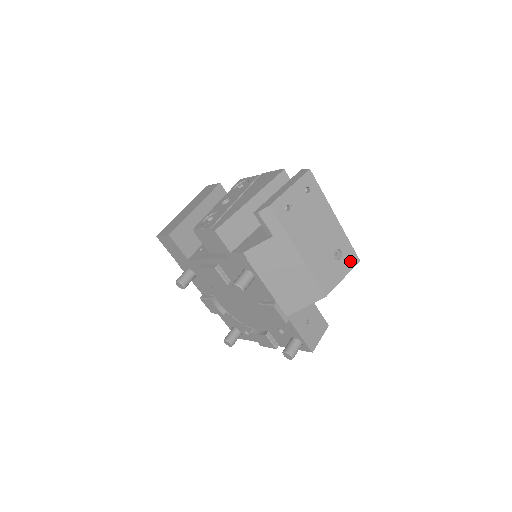
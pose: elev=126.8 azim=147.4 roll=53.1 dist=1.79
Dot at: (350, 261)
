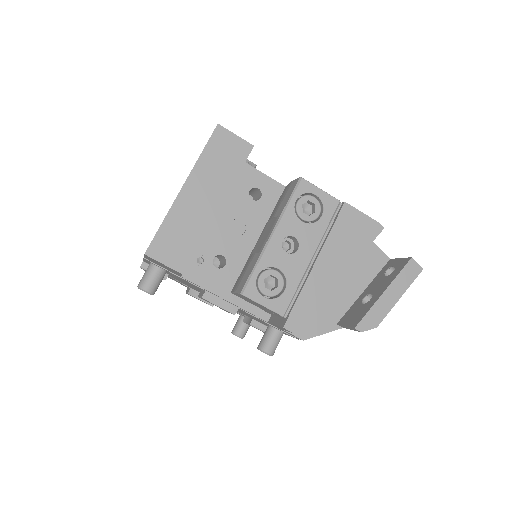
Dot at: occluded
